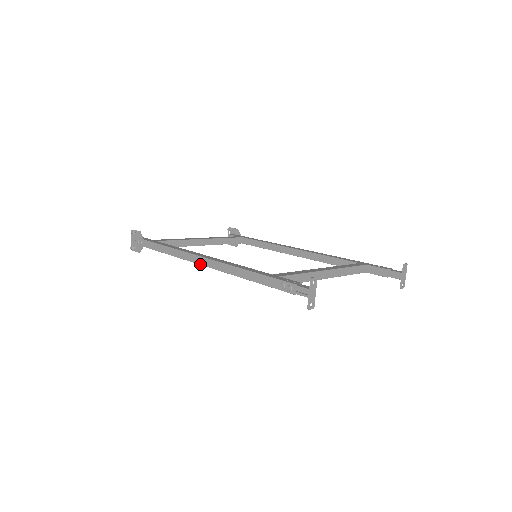
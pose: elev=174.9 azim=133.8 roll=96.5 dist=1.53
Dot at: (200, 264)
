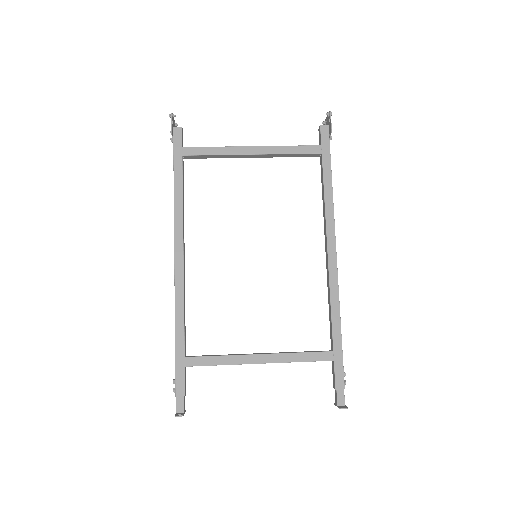
Dot at: occluded
